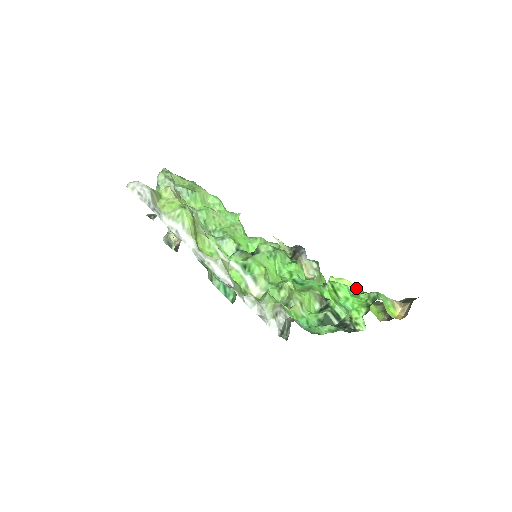
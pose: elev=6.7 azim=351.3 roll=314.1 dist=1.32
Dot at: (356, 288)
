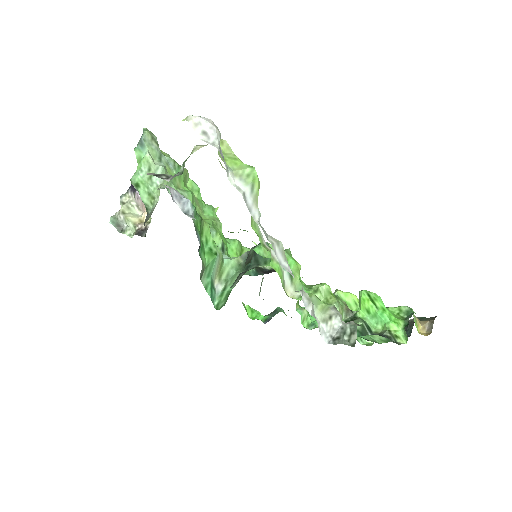
Dot at: occluded
